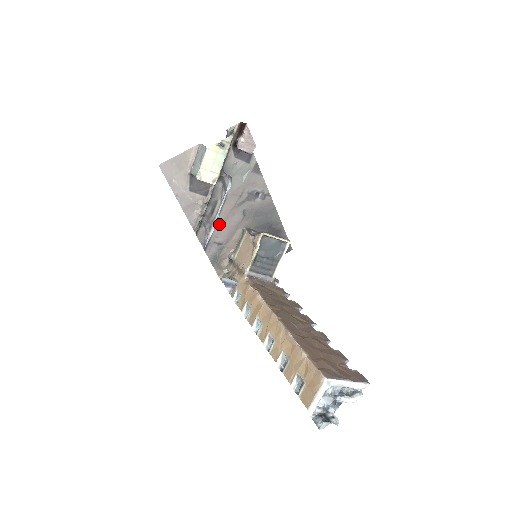
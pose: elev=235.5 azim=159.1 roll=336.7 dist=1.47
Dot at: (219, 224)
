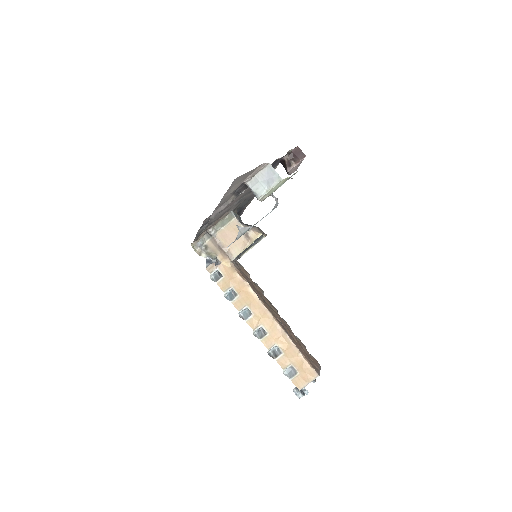
Dot at: (222, 210)
